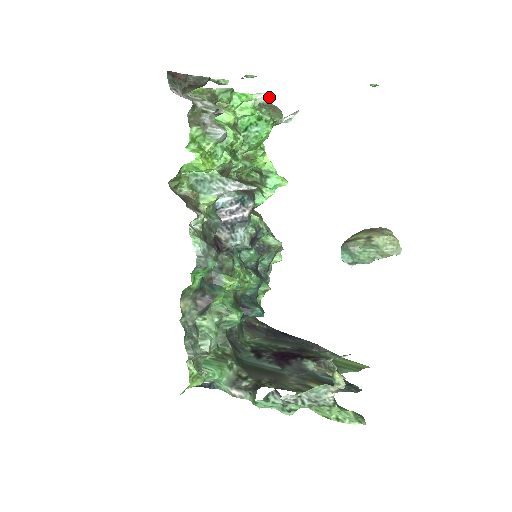
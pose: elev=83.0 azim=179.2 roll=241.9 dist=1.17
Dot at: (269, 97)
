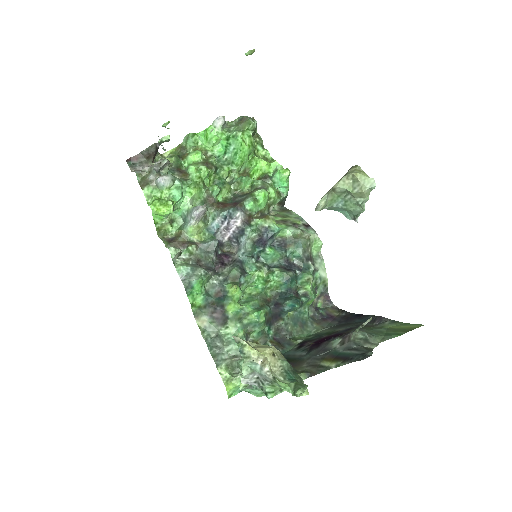
Dot at: (221, 118)
